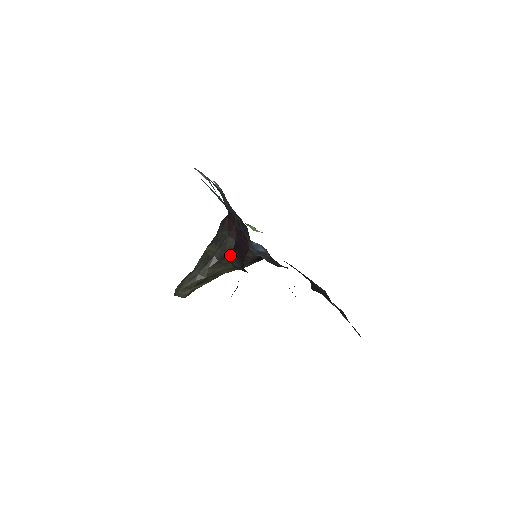
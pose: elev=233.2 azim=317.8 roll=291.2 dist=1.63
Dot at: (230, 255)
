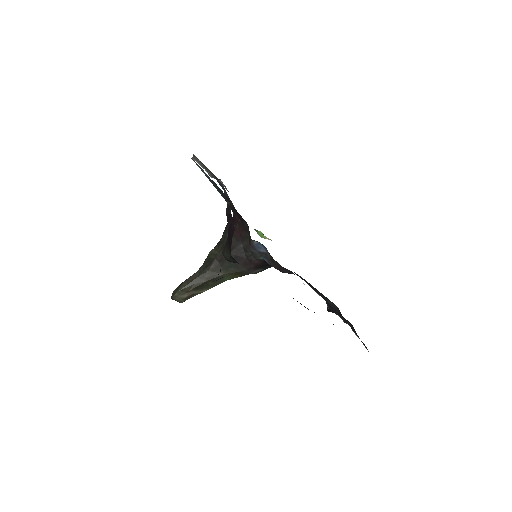
Dot at: occluded
